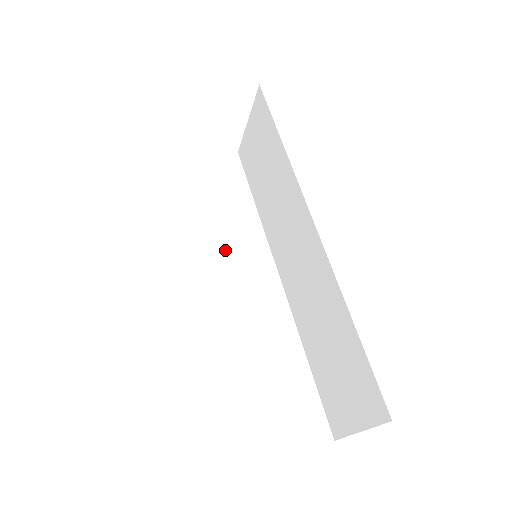
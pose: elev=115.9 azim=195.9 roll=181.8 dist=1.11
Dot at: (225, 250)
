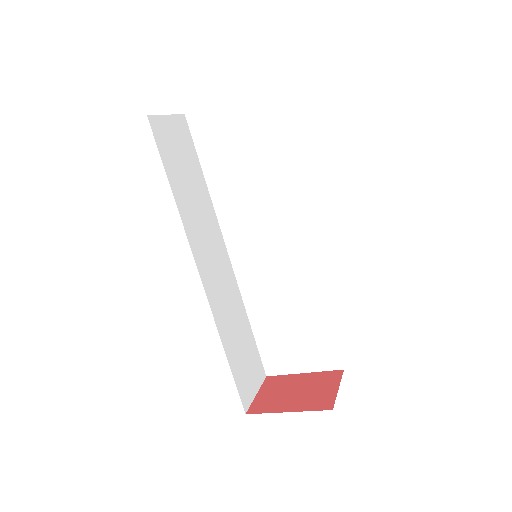
Dot at: (201, 235)
